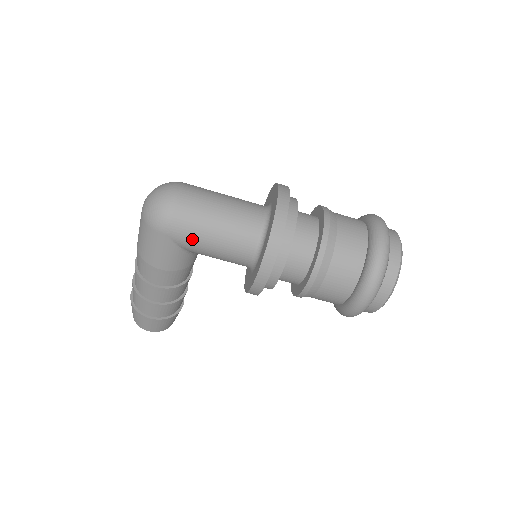
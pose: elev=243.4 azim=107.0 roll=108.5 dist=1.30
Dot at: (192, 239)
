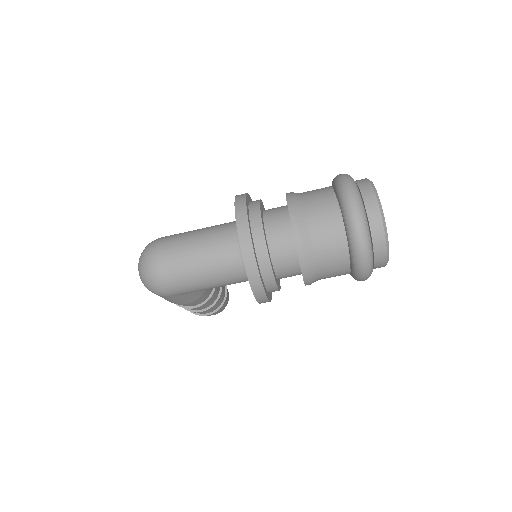
Dot at: (191, 290)
